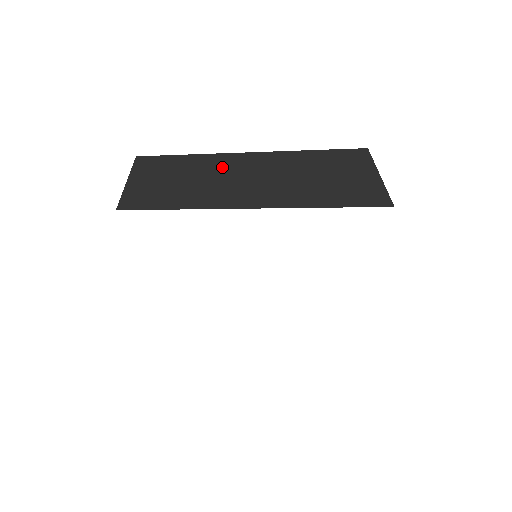
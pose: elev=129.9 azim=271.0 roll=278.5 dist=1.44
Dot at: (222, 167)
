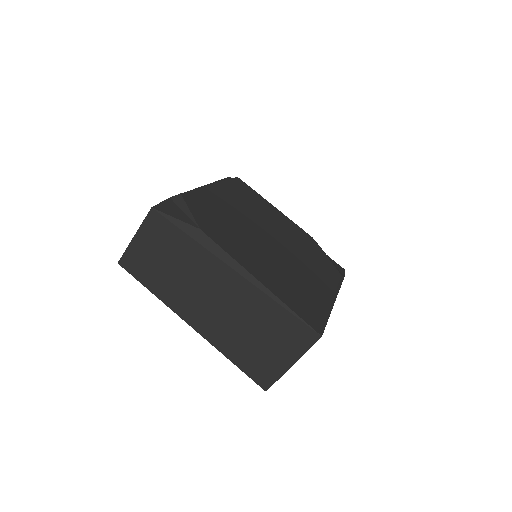
Dot at: (200, 271)
